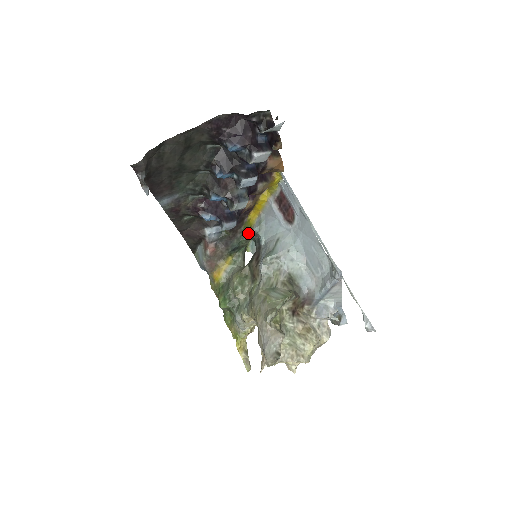
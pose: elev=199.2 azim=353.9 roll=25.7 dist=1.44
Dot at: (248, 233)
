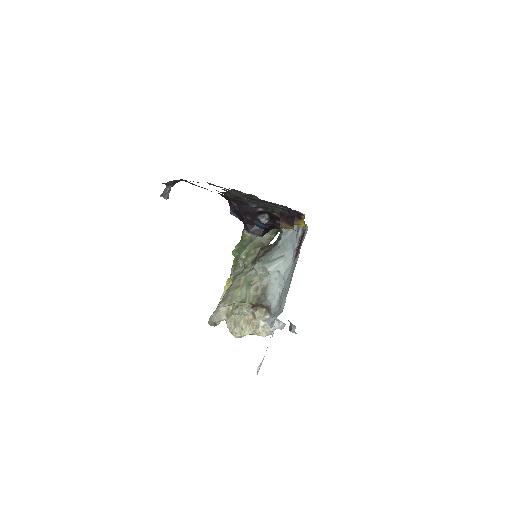
Dot at: occluded
